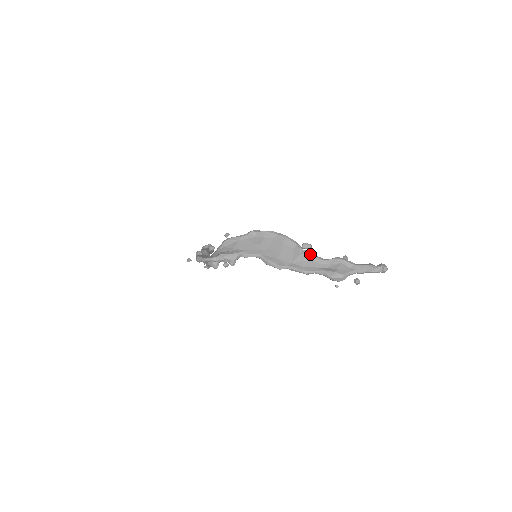
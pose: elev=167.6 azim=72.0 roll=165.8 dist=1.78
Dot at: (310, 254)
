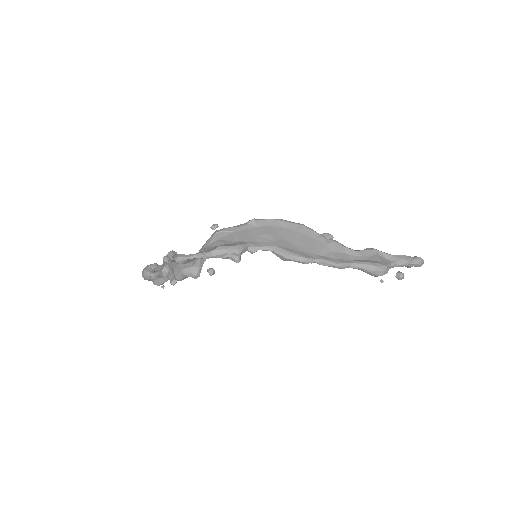
Dot at: (339, 243)
